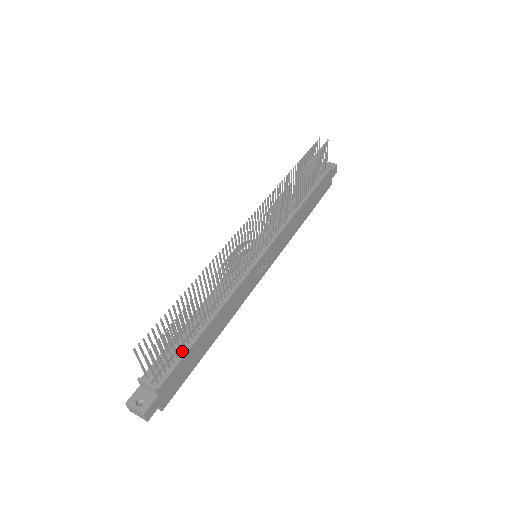
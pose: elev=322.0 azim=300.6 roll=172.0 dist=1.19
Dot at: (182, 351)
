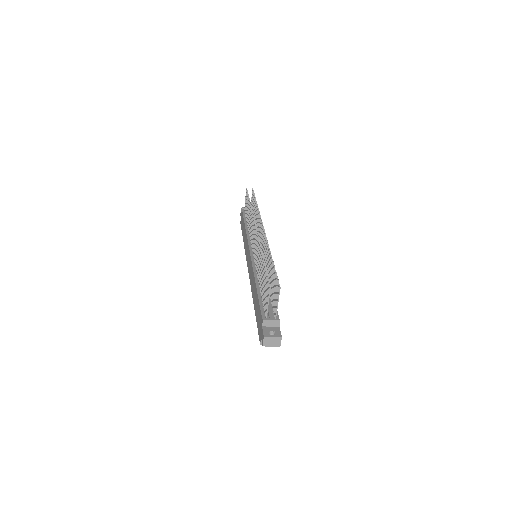
Dot at: occluded
